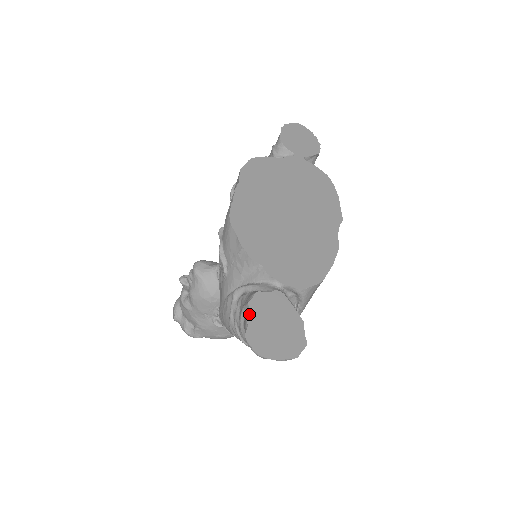
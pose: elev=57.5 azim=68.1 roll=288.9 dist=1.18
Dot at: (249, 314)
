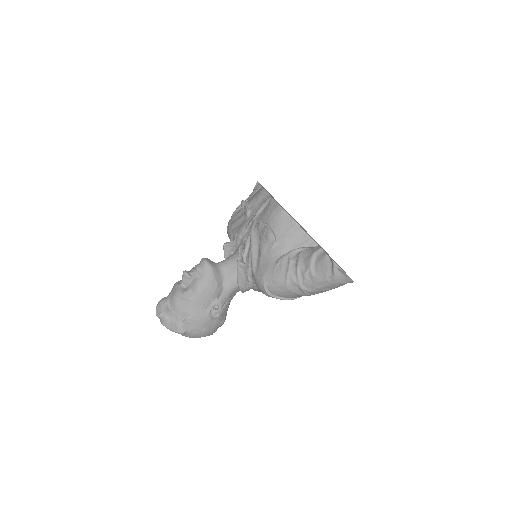
Dot at: (325, 252)
